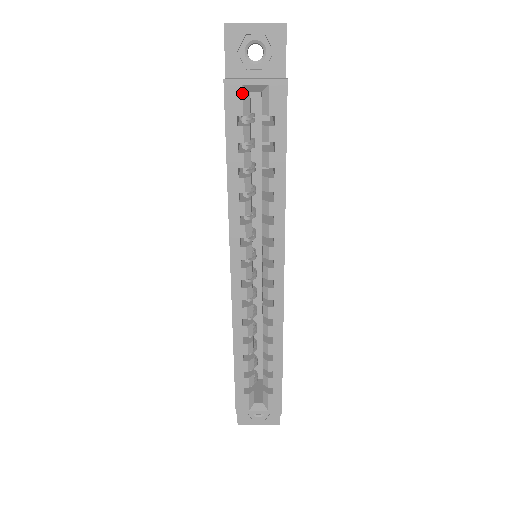
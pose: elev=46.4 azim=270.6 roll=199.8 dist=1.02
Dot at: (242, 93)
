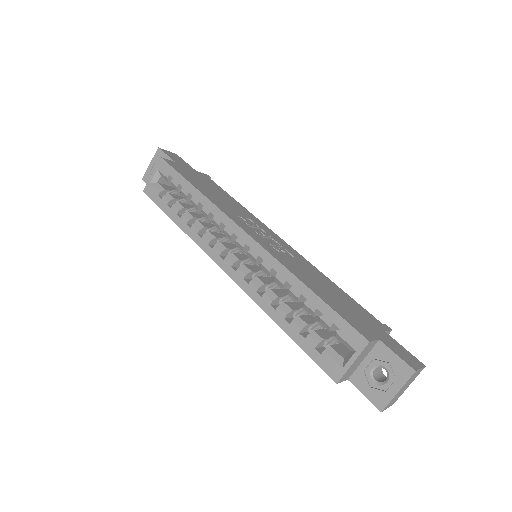
Dot at: (152, 186)
